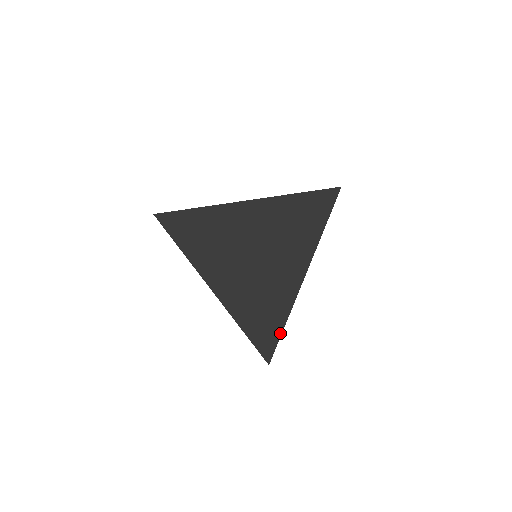
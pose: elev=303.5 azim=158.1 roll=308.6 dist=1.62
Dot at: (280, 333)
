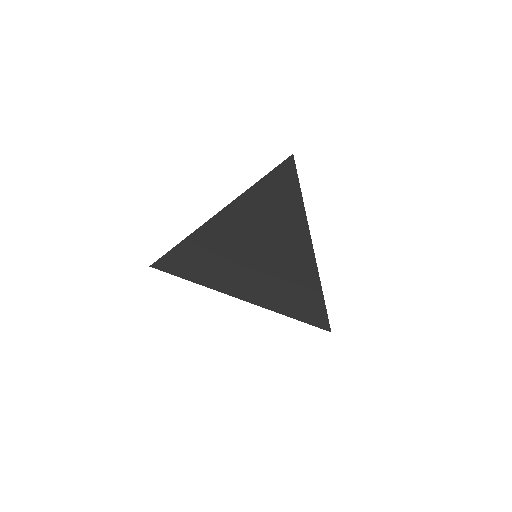
Dot at: (322, 299)
